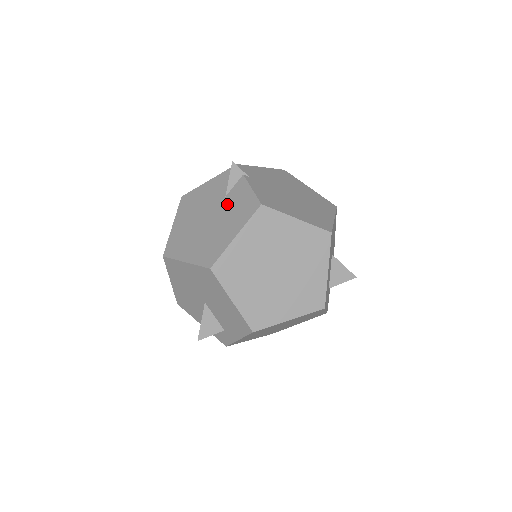
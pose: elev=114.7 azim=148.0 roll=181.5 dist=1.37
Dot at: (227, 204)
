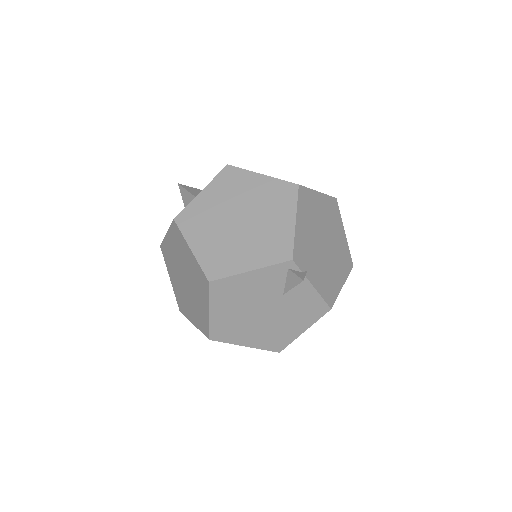
Dot at: (288, 303)
